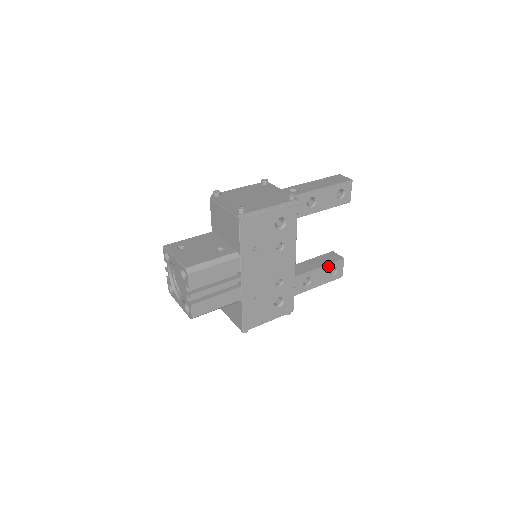
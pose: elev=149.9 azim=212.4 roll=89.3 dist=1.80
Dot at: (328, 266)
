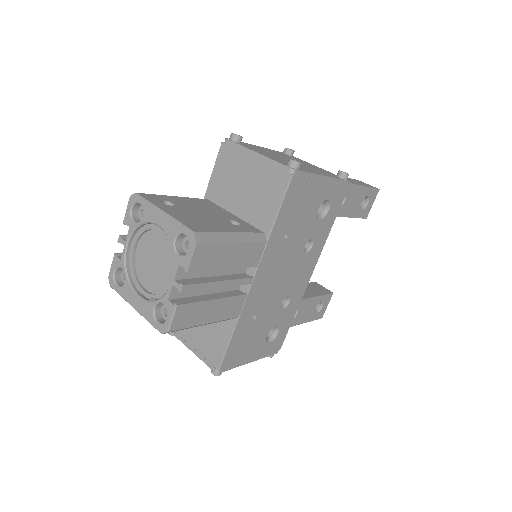
Dot at: (318, 298)
